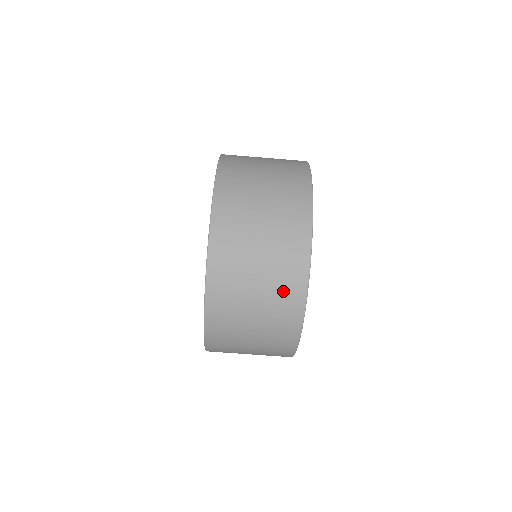
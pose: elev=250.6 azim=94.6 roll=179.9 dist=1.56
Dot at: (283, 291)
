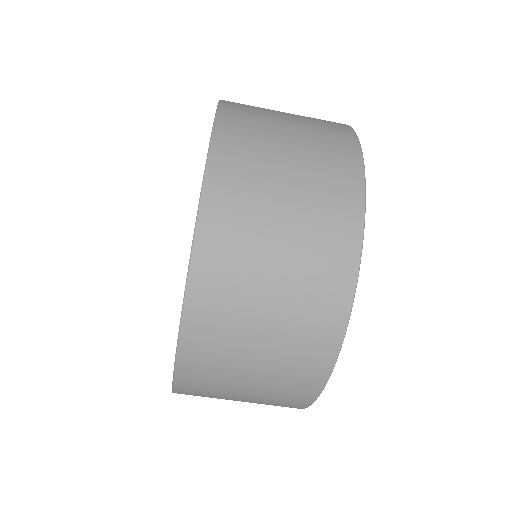
Dot at: (328, 194)
